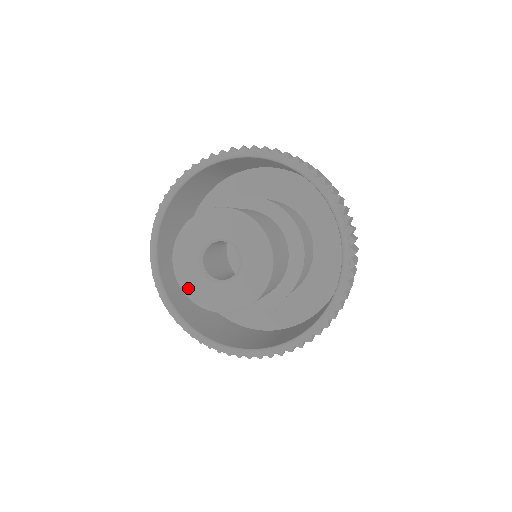
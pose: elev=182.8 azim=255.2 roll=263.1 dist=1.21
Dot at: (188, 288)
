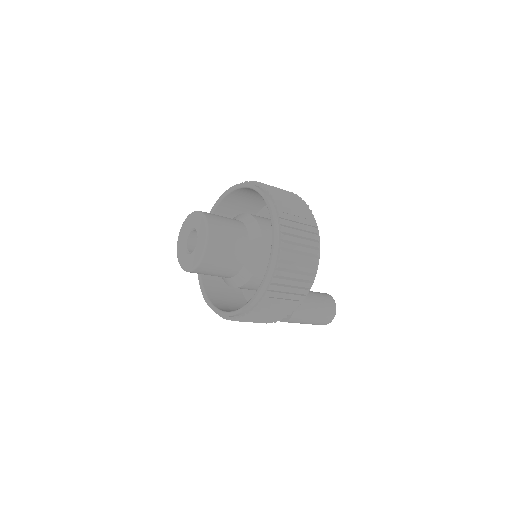
Dot at: (182, 263)
